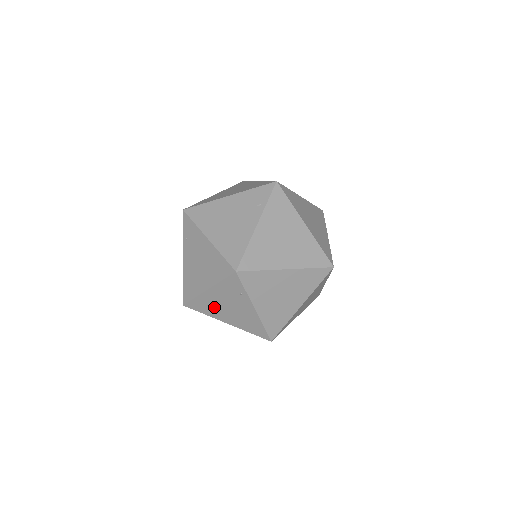
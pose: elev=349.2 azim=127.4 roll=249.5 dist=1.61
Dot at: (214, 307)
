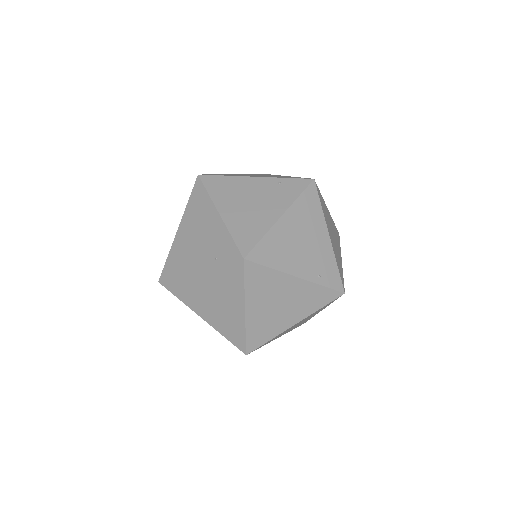
Dot at: occluded
